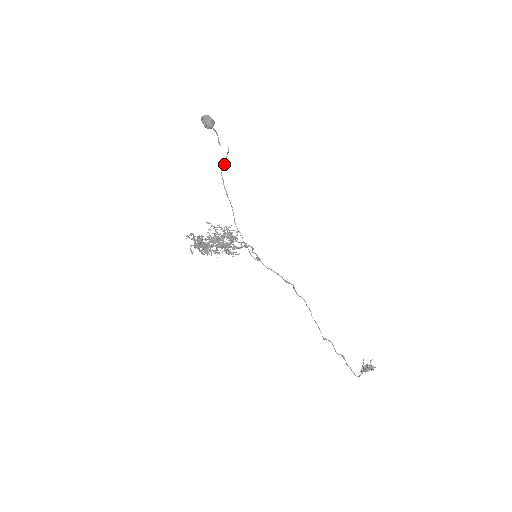
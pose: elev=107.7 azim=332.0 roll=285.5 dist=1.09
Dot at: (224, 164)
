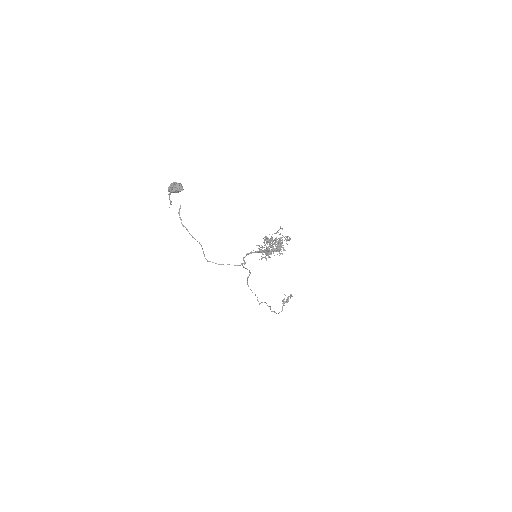
Dot at: occluded
